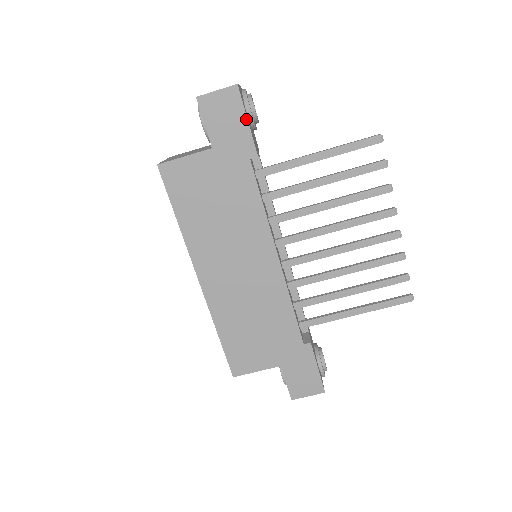
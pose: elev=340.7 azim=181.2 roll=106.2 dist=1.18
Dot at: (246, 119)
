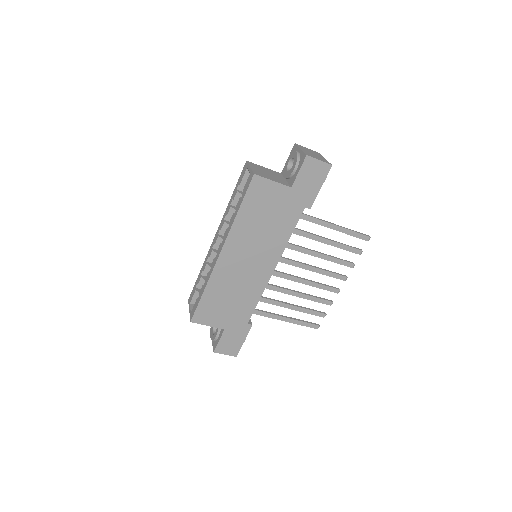
Dot at: (321, 186)
